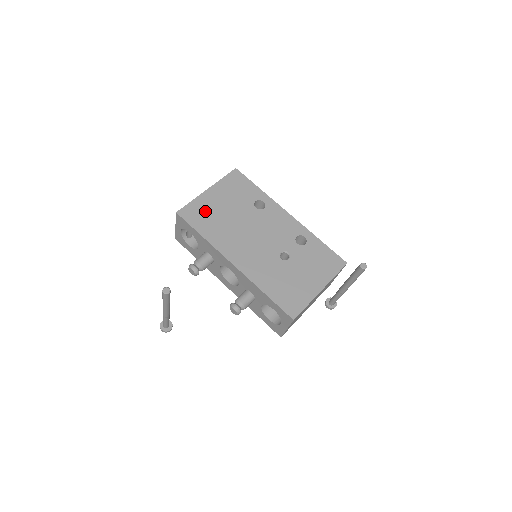
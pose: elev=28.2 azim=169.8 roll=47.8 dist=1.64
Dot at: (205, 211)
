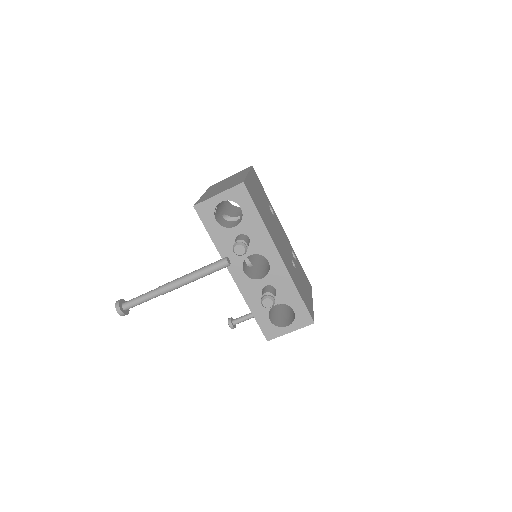
Dot at: (255, 194)
